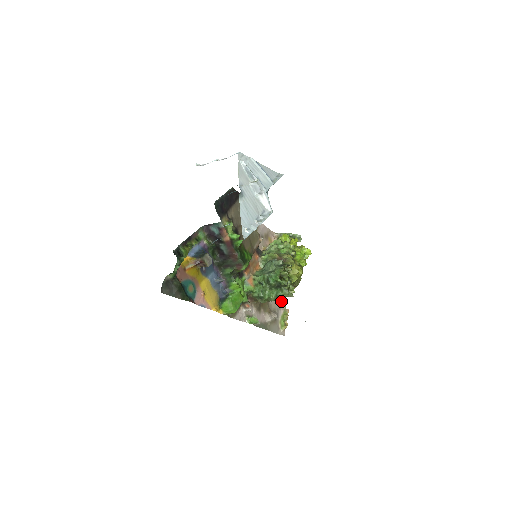
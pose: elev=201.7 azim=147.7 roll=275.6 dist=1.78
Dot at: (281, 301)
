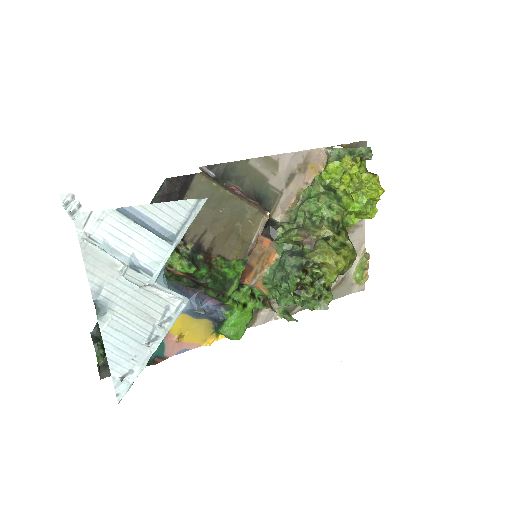
Dot at: (354, 246)
